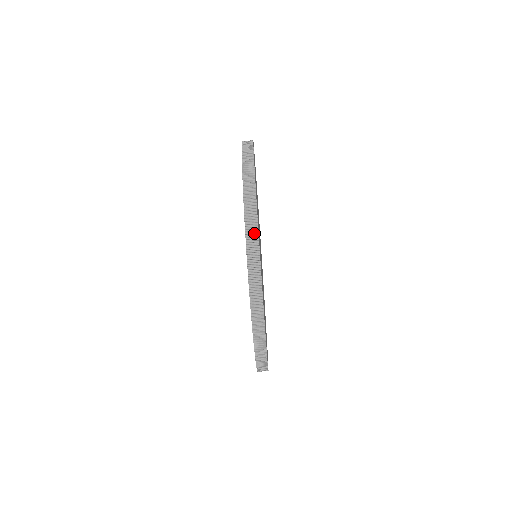
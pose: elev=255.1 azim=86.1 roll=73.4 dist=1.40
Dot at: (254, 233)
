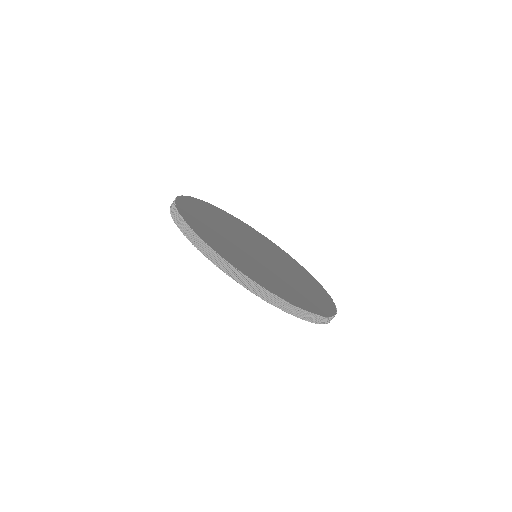
Dot at: (301, 313)
